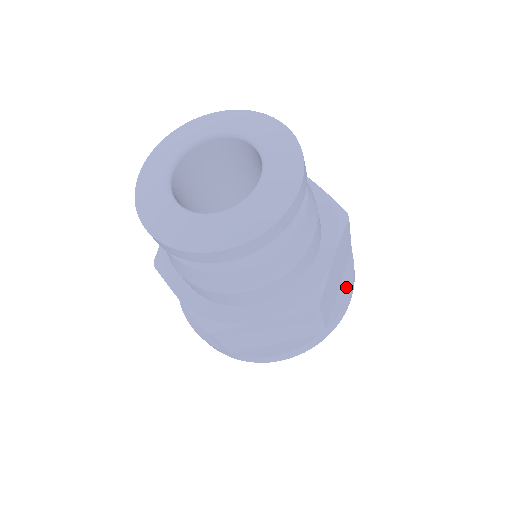
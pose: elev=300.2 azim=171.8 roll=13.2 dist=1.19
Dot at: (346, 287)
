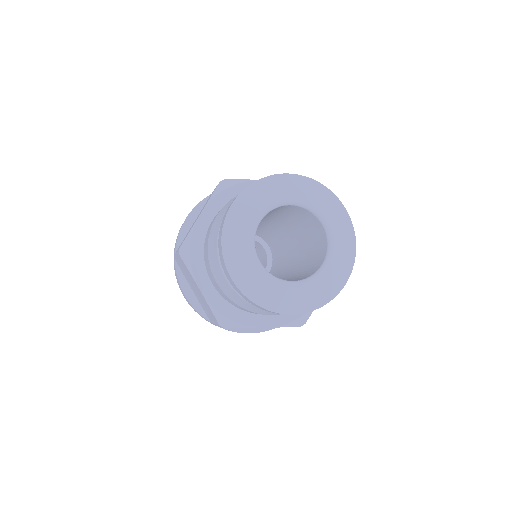
Dot at: occluded
